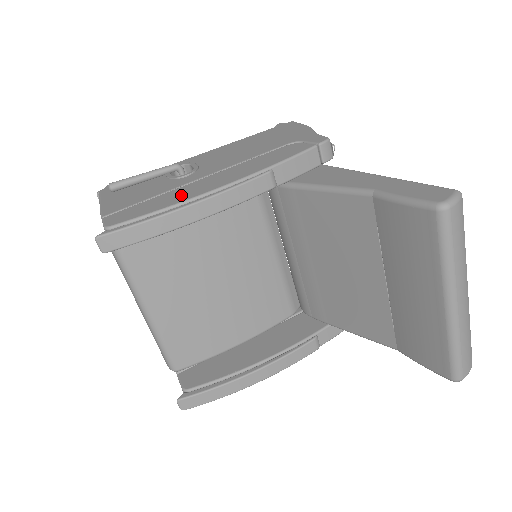
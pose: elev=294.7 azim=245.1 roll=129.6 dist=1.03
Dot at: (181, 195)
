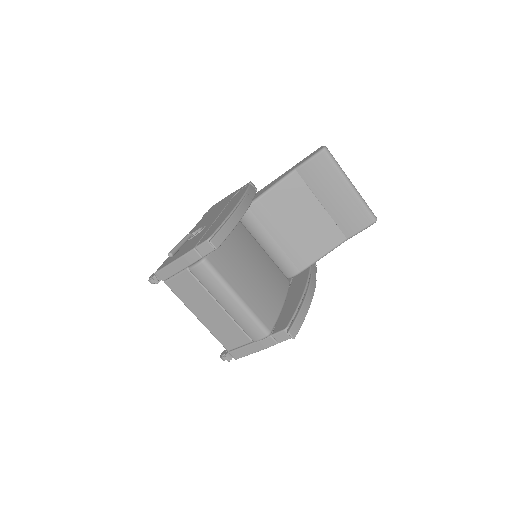
Dot at: (222, 218)
